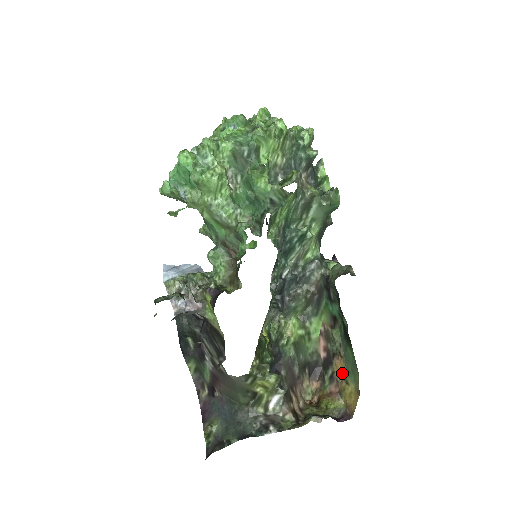
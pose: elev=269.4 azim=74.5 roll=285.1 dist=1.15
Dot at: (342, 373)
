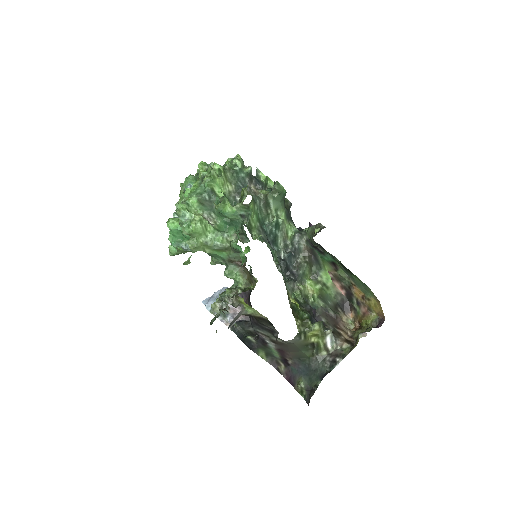
Dot at: (362, 296)
